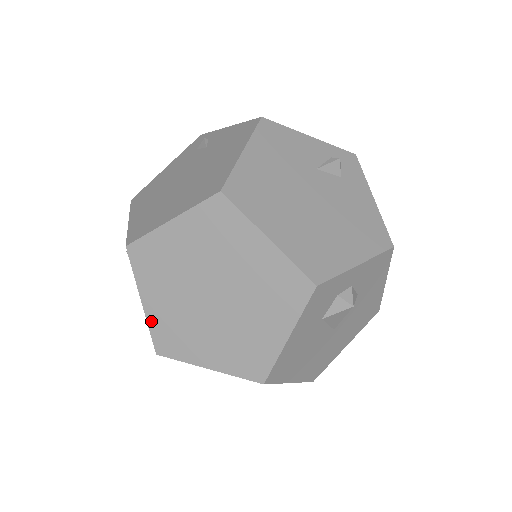
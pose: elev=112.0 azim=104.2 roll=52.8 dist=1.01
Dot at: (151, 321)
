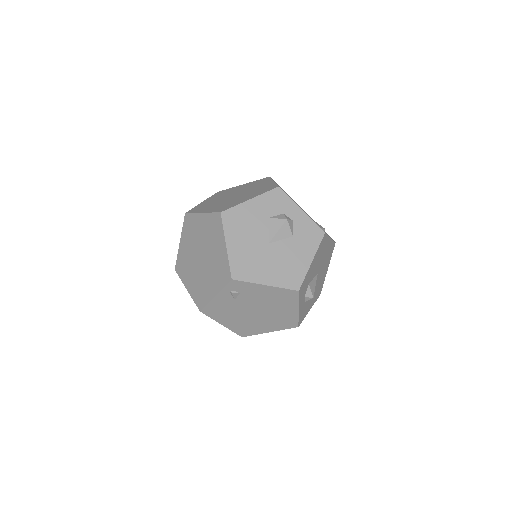
Dot at: (198, 205)
